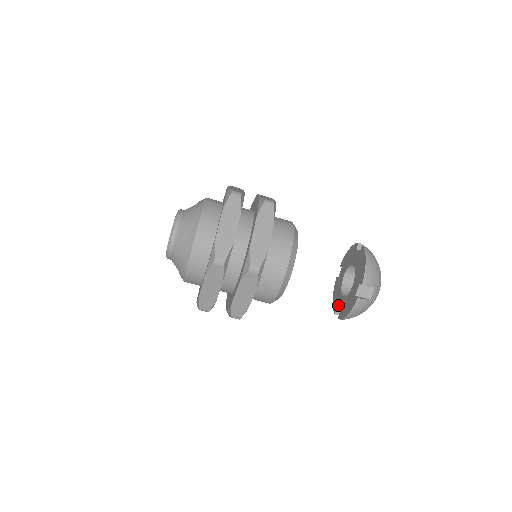
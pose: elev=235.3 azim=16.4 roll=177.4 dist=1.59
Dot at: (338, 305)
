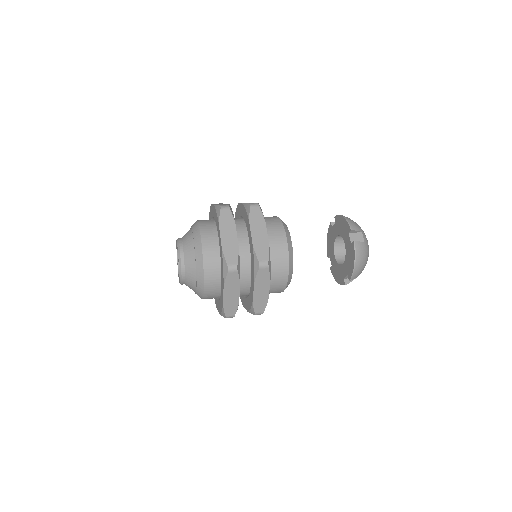
Dot at: (331, 257)
